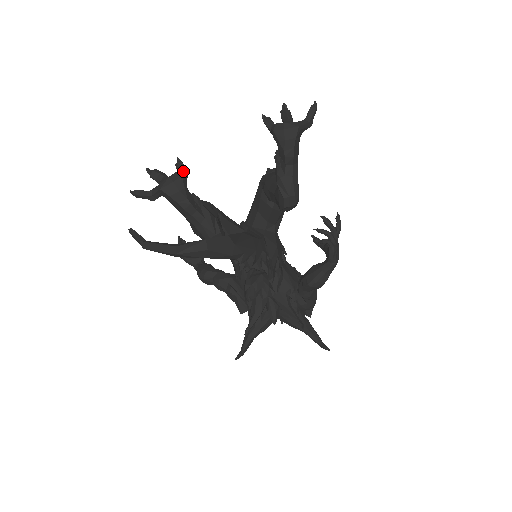
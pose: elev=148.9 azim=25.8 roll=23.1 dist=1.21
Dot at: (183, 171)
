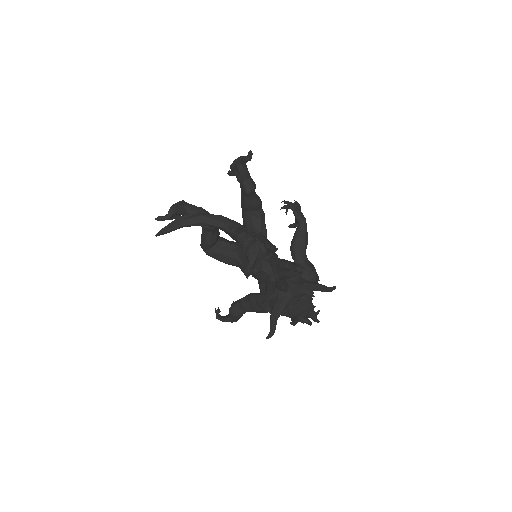
Dot at: occluded
